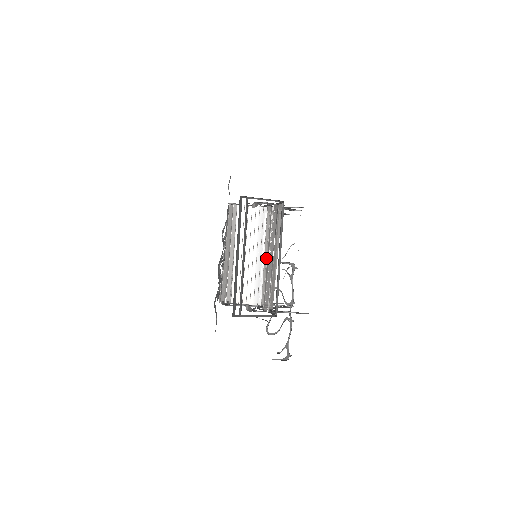
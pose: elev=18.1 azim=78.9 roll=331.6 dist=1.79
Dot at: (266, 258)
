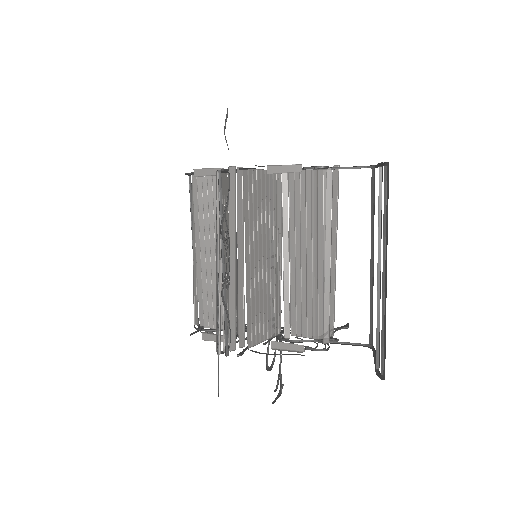
Dot at: occluded
